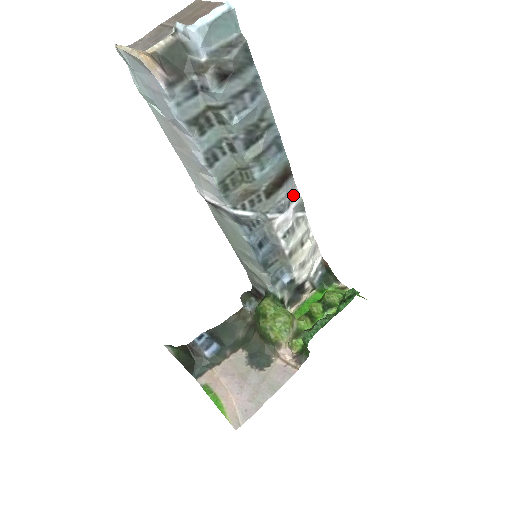
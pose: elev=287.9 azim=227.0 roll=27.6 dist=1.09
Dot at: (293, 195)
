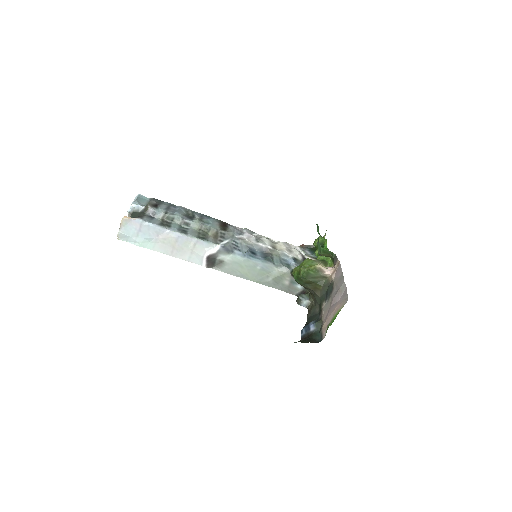
Dot at: (240, 230)
